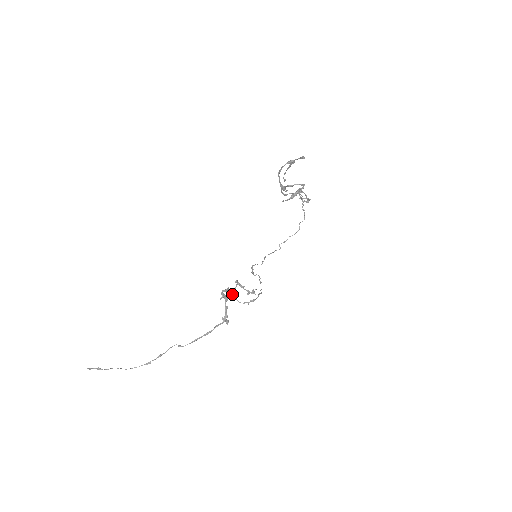
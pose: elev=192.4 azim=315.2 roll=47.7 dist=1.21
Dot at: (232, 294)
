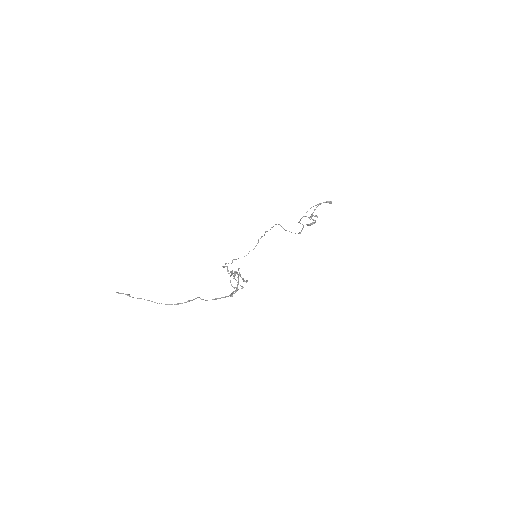
Dot at: occluded
